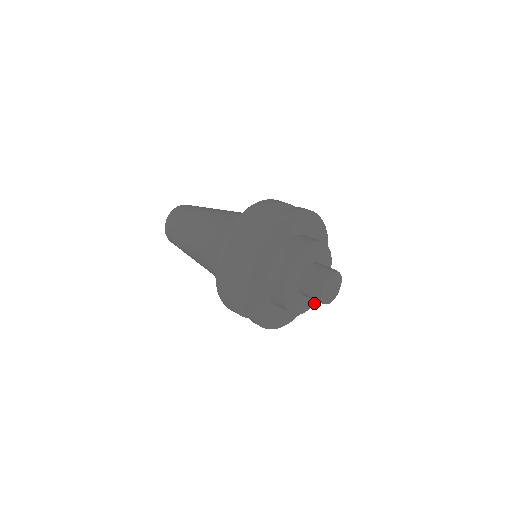
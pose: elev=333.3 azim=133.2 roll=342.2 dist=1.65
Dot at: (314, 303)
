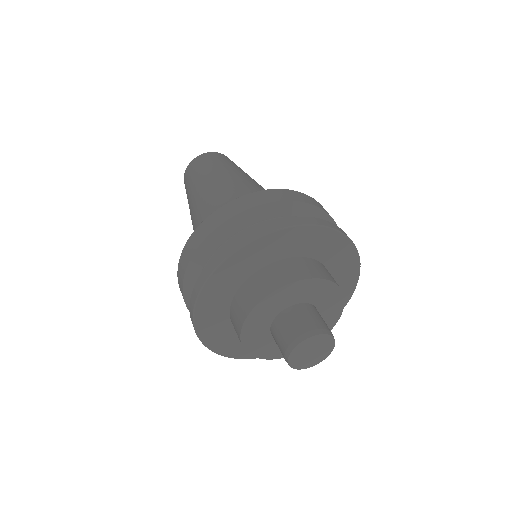
Dot at: occluded
